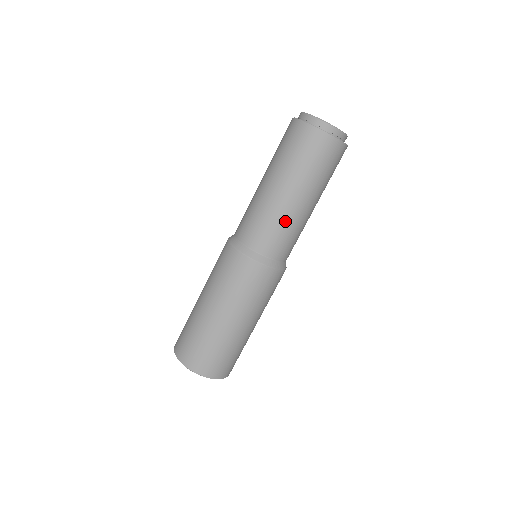
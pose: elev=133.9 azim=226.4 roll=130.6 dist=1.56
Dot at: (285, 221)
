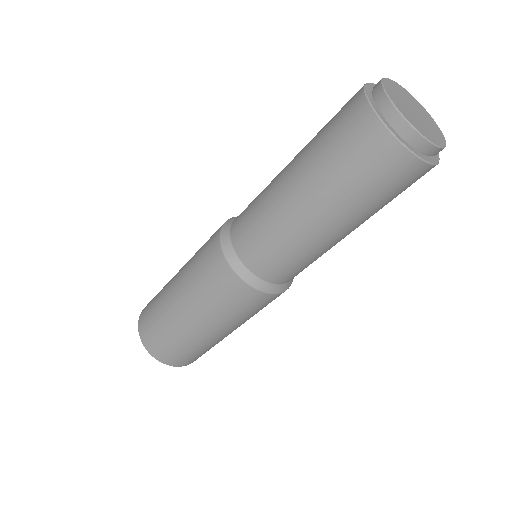
Dot at: (280, 232)
